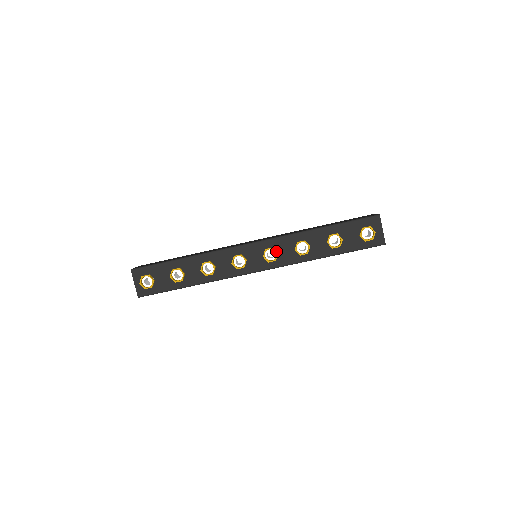
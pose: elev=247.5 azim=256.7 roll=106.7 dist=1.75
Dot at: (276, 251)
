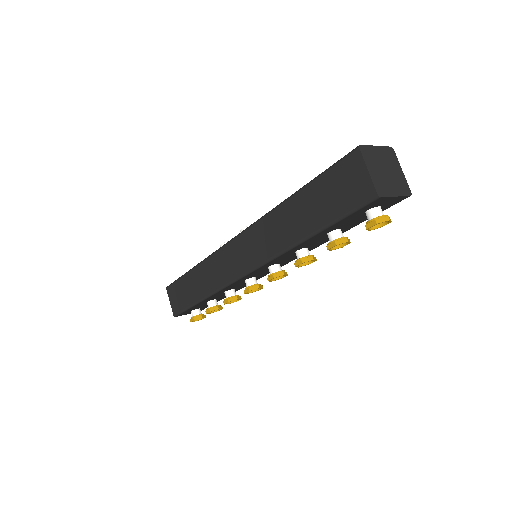
Dot at: occluded
